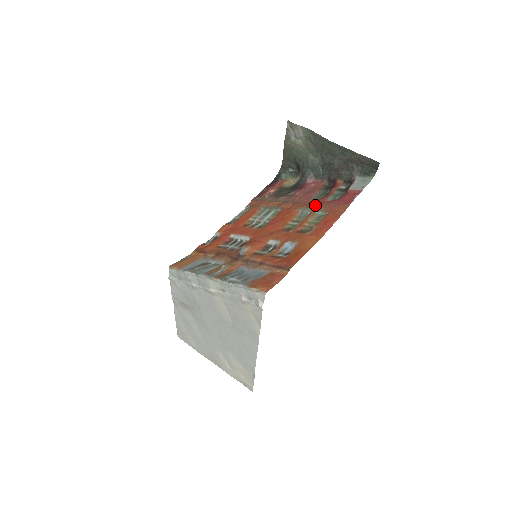
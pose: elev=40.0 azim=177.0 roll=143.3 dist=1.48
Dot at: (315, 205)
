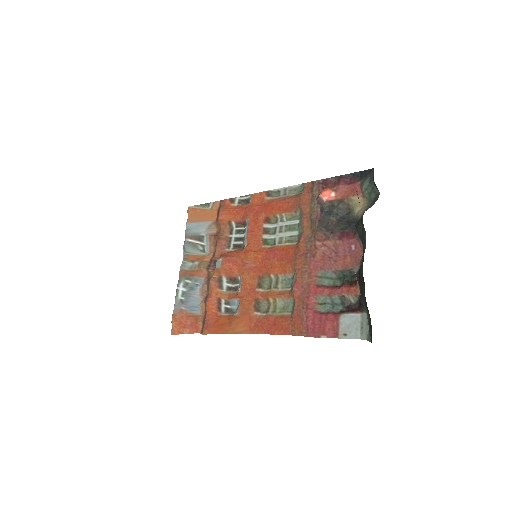
Dot at: (301, 289)
